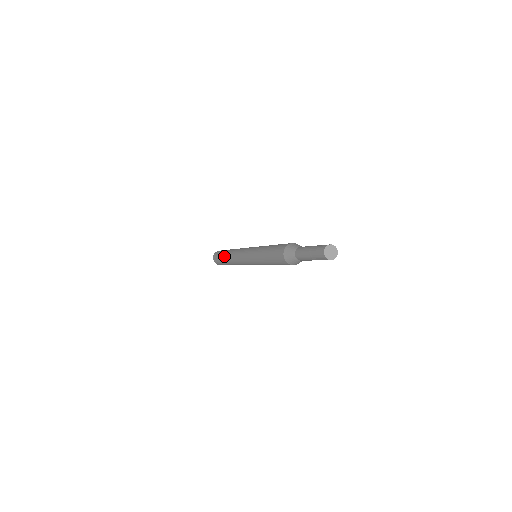
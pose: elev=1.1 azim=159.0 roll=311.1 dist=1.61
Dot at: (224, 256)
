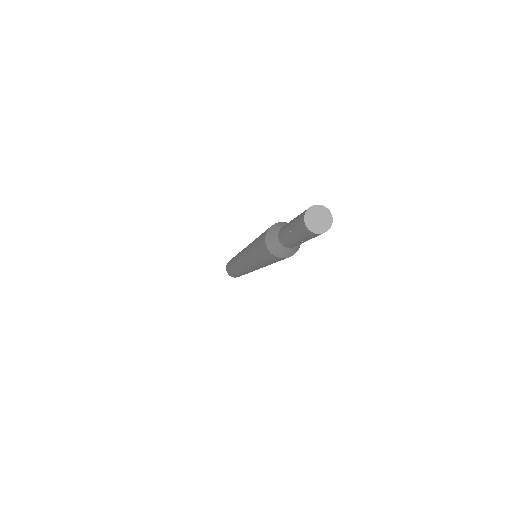
Dot at: (231, 267)
